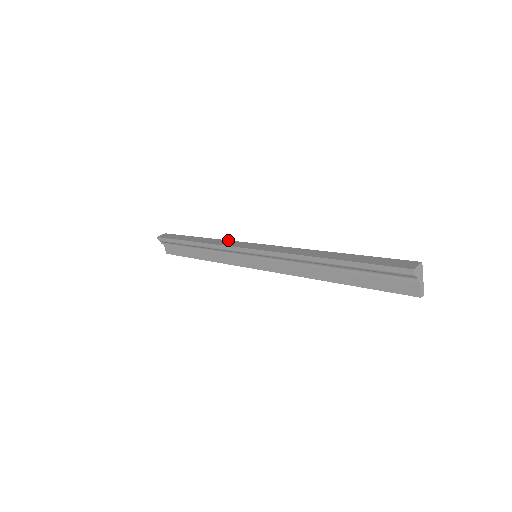
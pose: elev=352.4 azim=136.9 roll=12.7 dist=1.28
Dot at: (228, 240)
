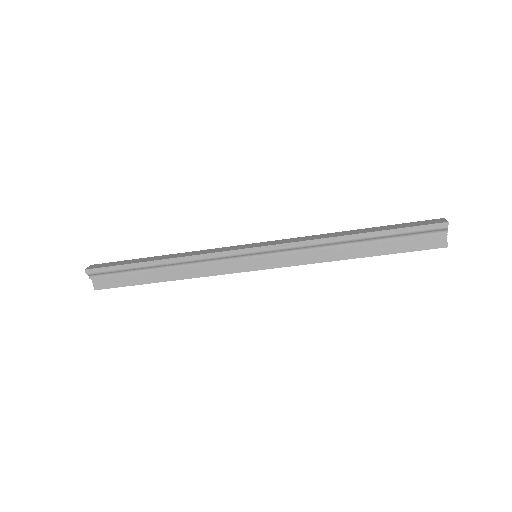
Dot at: (209, 249)
